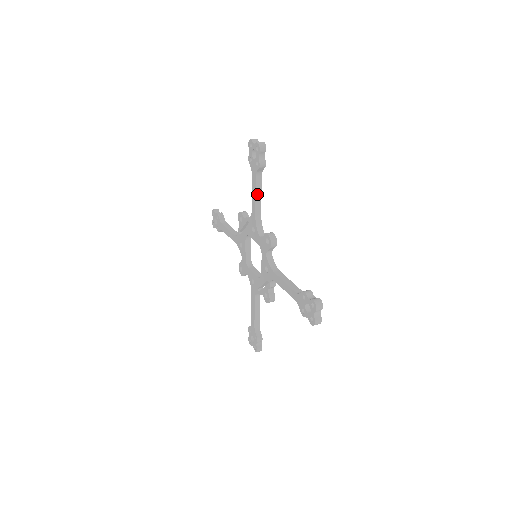
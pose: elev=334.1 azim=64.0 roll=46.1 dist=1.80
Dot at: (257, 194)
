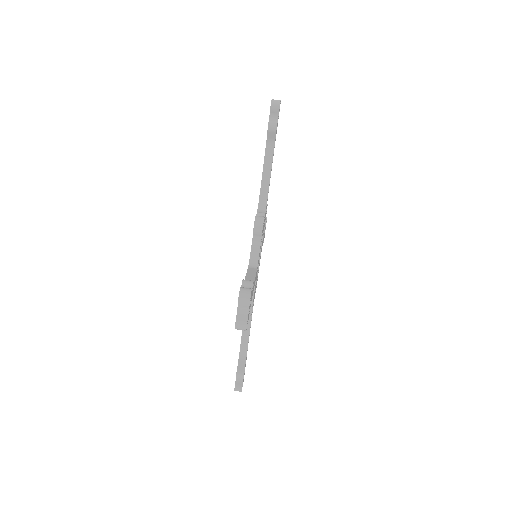
Dot at: occluded
